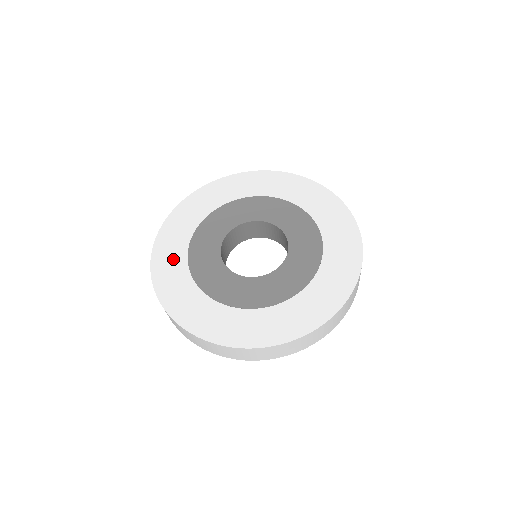
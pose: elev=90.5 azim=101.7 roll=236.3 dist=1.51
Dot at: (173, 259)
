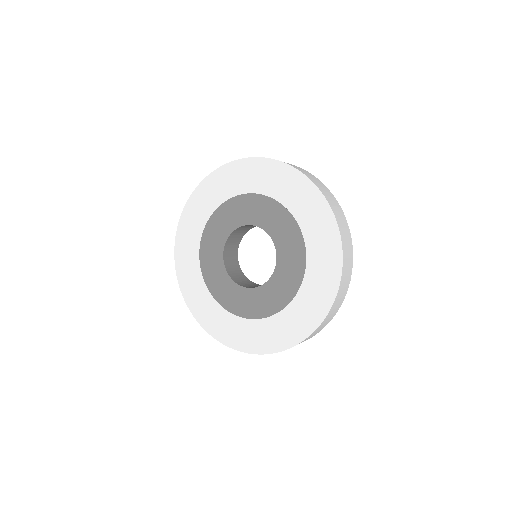
Dot at: (201, 298)
